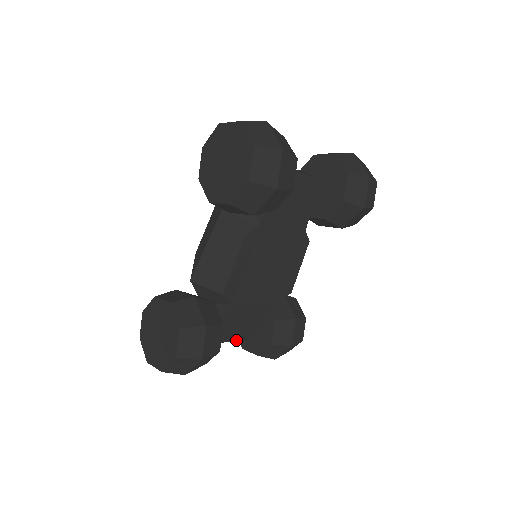
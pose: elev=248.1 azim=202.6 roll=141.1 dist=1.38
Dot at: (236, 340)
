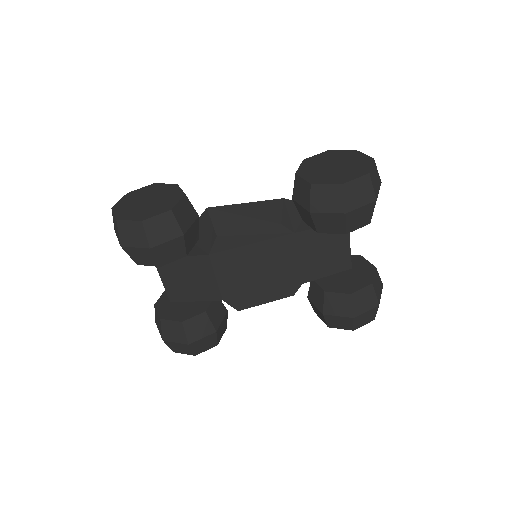
Dot at: (166, 288)
